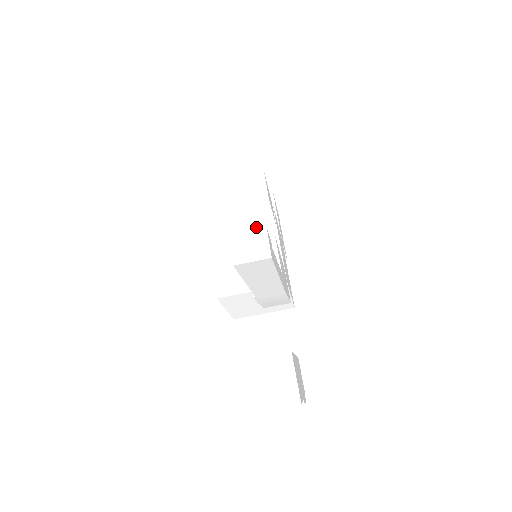
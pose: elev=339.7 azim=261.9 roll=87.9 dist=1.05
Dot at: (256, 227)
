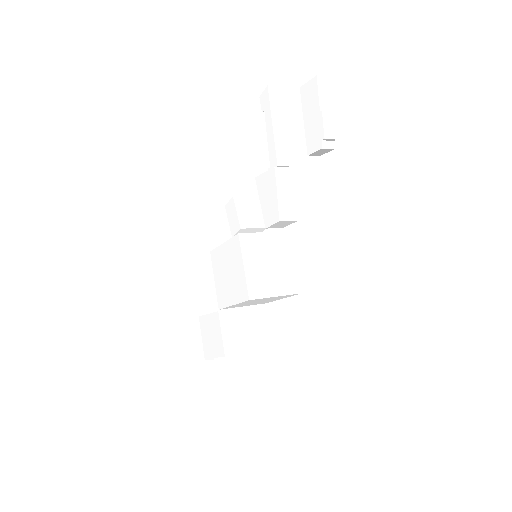
Dot at: (253, 224)
